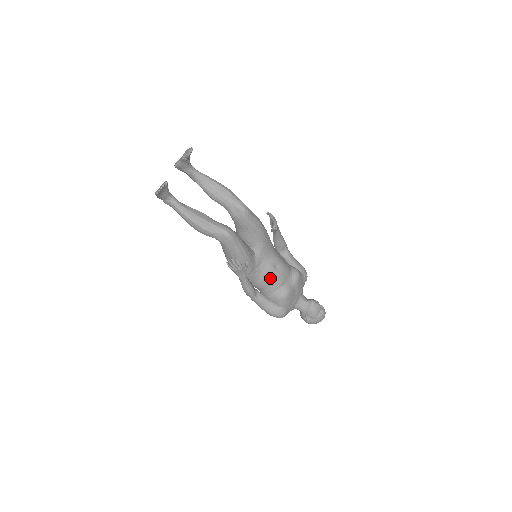
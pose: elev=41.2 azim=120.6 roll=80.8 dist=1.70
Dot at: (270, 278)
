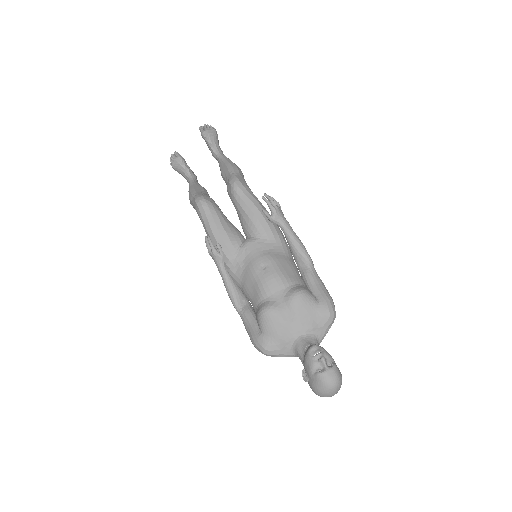
Dot at: (252, 281)
